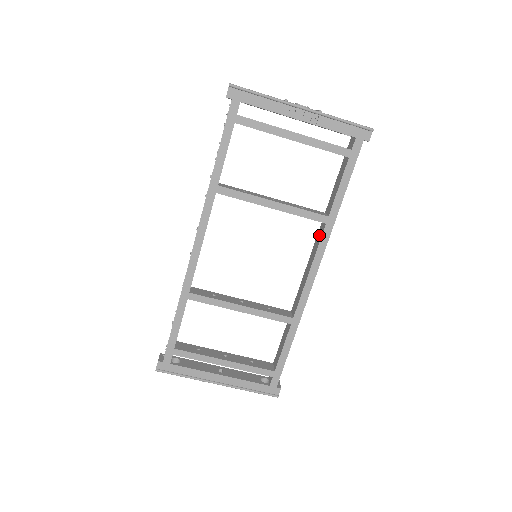
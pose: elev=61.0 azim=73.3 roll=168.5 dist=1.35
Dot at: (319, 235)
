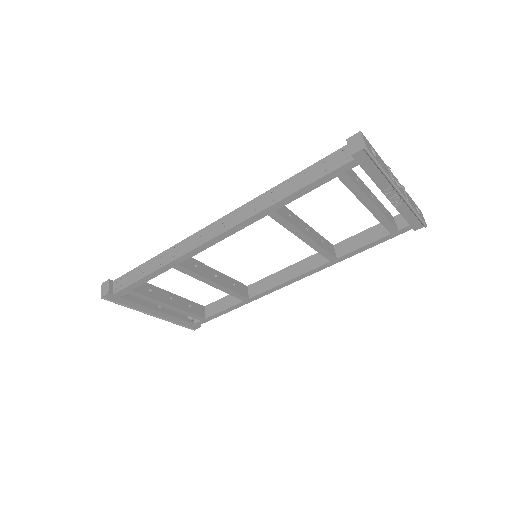
Dot at: (316, 260)
